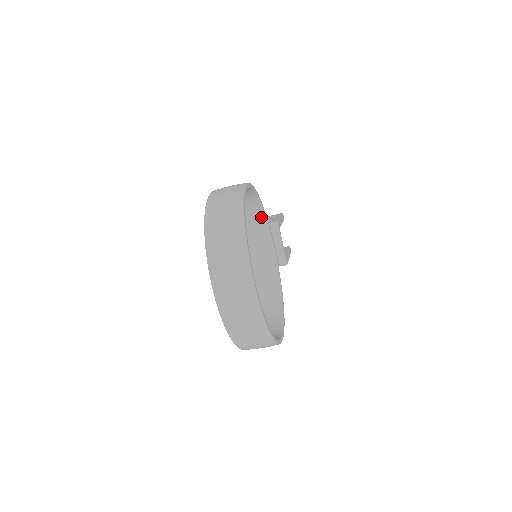
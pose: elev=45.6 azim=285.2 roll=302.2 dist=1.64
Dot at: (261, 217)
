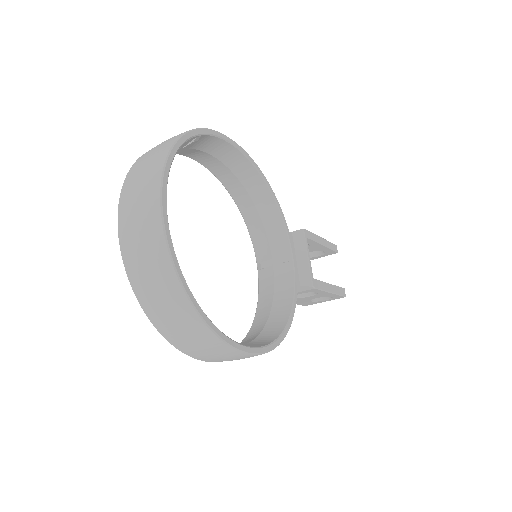
Dot at: (274, 213)
